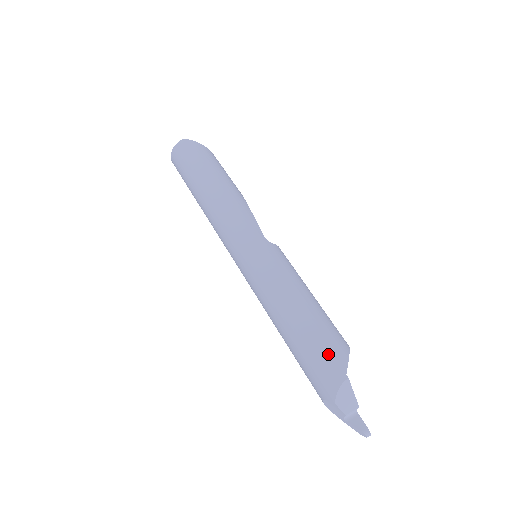
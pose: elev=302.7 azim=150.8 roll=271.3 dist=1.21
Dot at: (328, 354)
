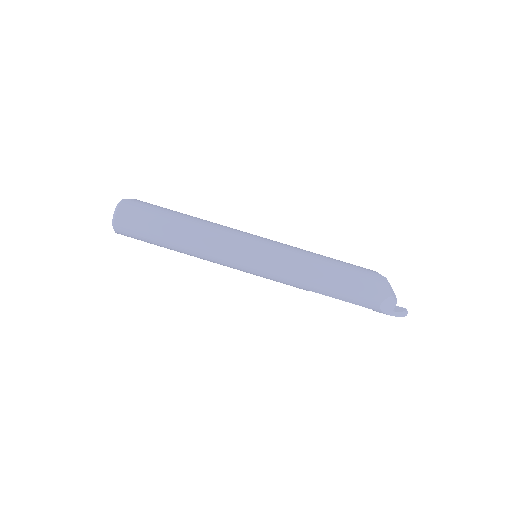
Dot at: (366, 272)
